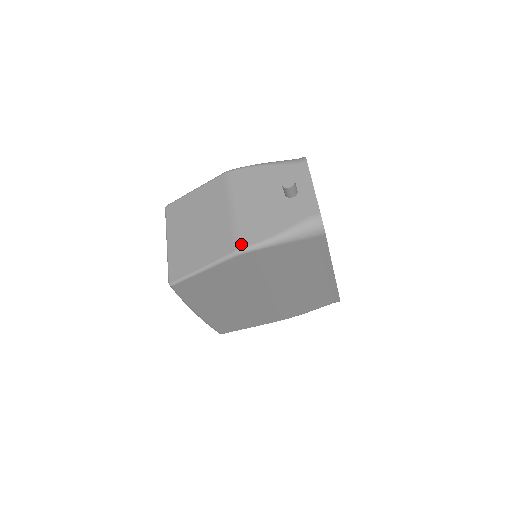
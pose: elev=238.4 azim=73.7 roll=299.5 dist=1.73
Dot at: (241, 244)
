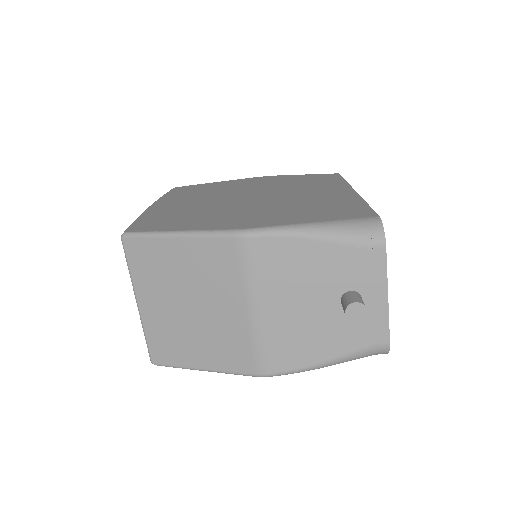
Dot at: (268, 369)
